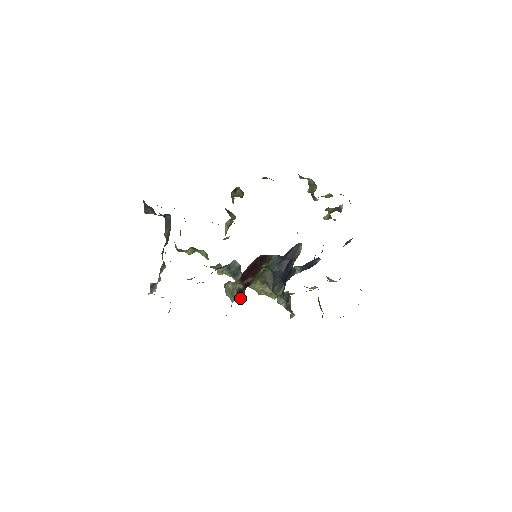
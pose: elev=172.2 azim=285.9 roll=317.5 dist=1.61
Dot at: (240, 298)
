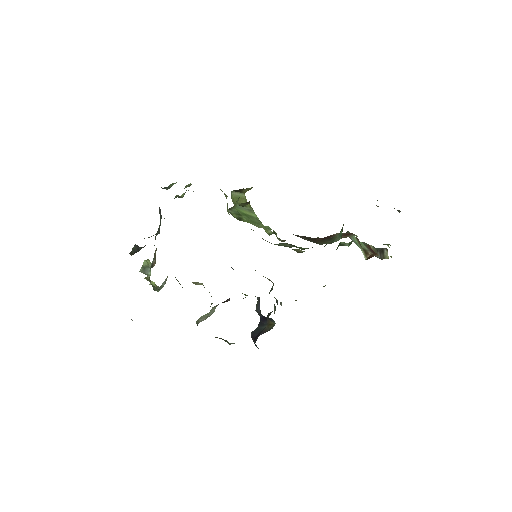
Dot at: (224, 302)
